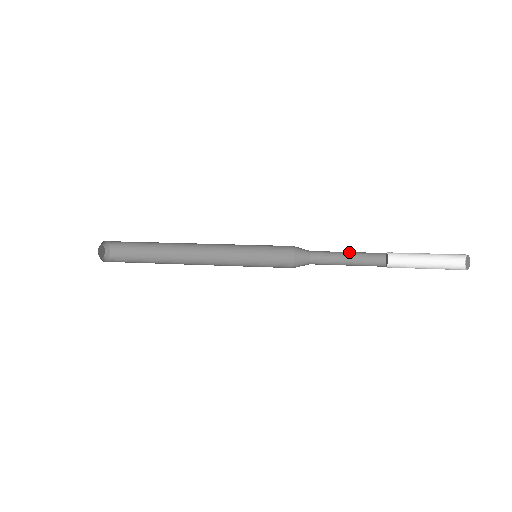
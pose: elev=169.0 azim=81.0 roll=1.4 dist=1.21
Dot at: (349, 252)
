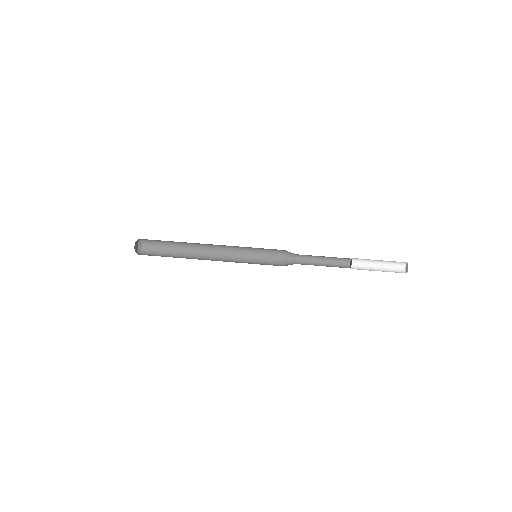
Dot at: (324, 256)
